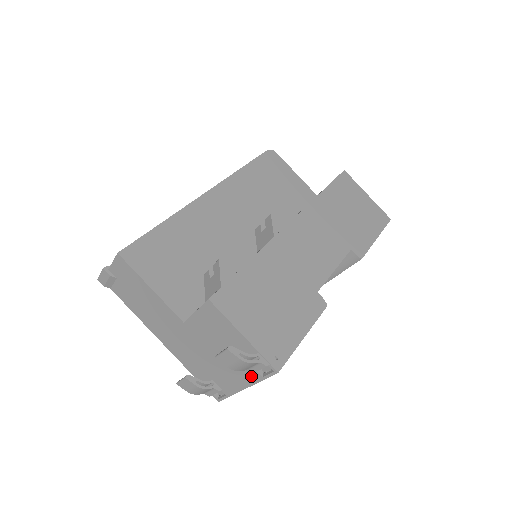
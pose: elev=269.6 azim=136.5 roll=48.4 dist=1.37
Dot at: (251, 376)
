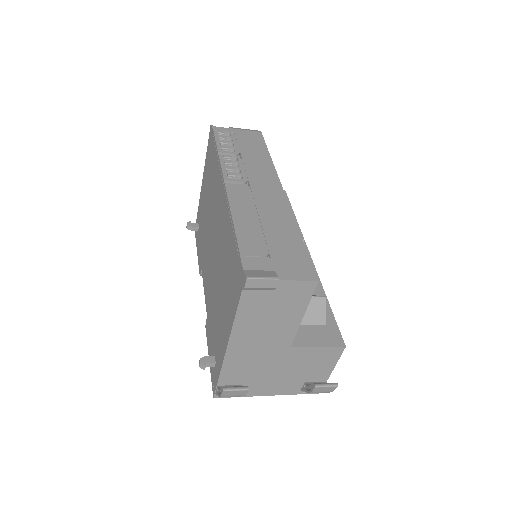
Dot at: (292, 390)
